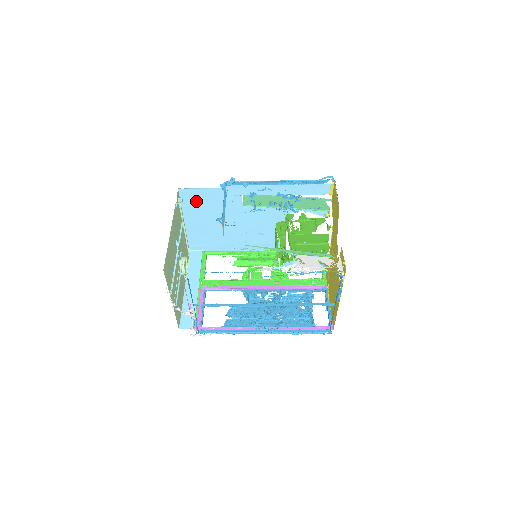
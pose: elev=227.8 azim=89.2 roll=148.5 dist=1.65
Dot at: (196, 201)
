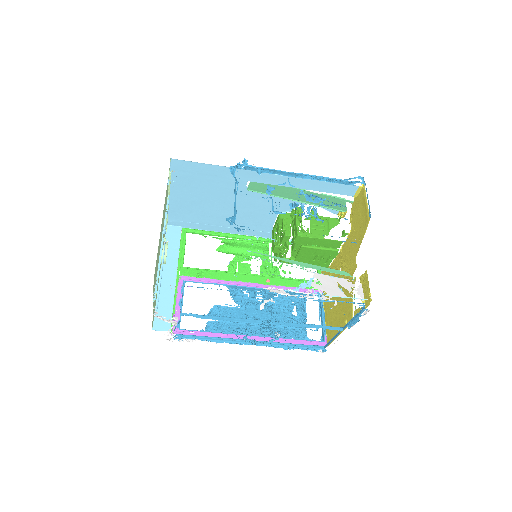
Dot at: (189, 175)
